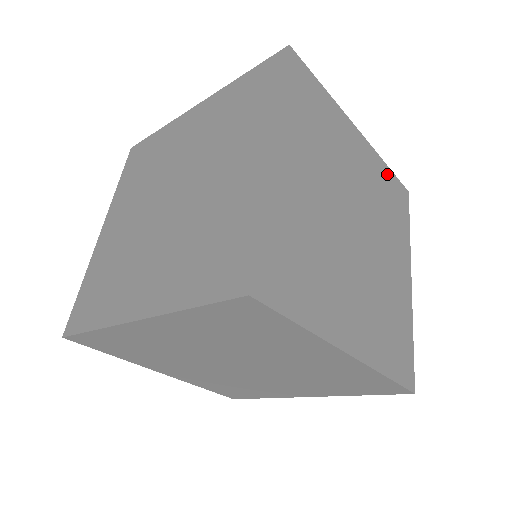
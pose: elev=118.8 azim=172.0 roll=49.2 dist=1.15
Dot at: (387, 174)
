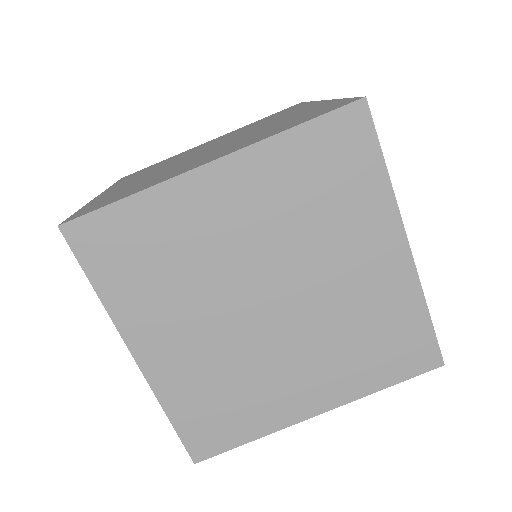
Dot at: occluded
